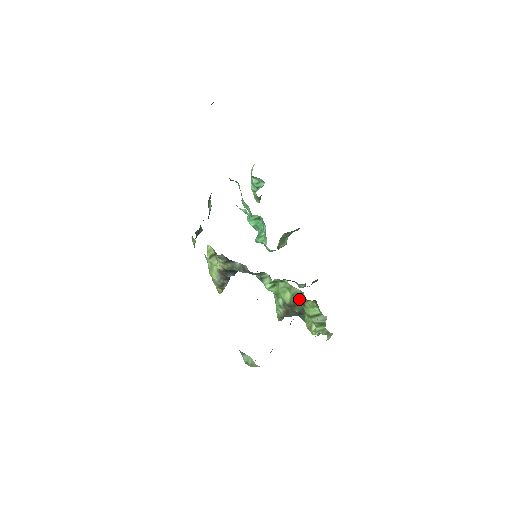
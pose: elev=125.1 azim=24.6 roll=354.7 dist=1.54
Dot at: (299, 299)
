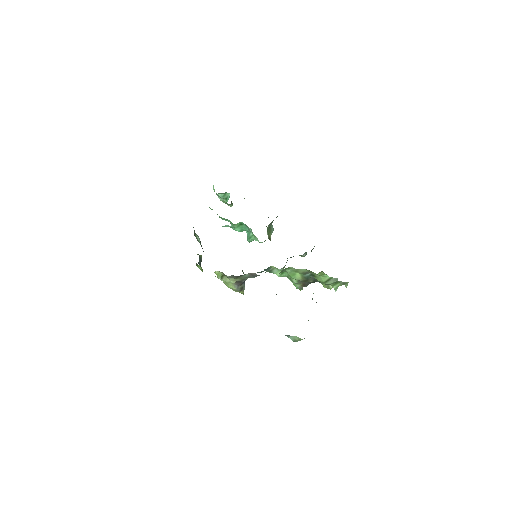
Dot at: (308, 274)
